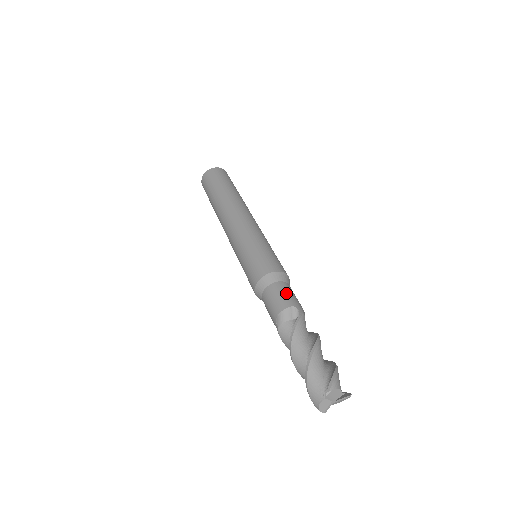
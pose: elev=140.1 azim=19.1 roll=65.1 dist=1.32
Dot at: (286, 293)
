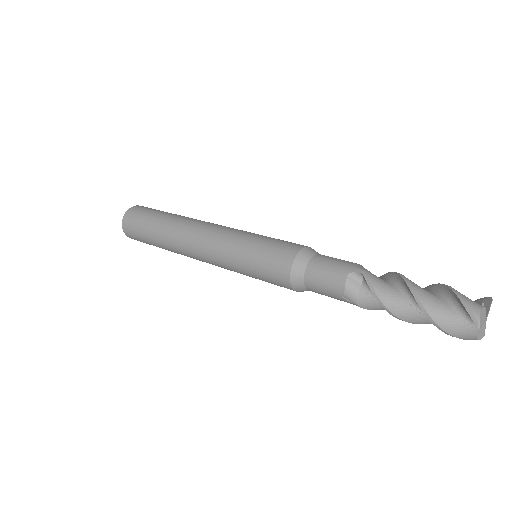
Dot at: (327, 268)
